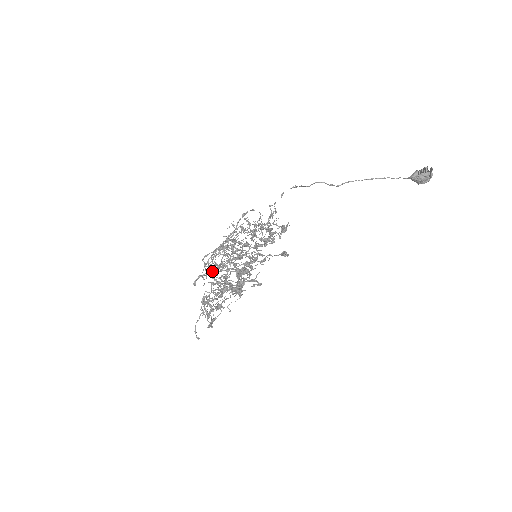
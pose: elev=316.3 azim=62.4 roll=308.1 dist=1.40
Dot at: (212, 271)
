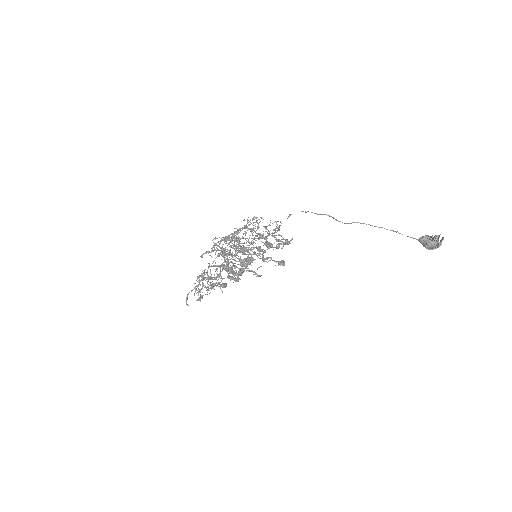
Dot at: occluded
